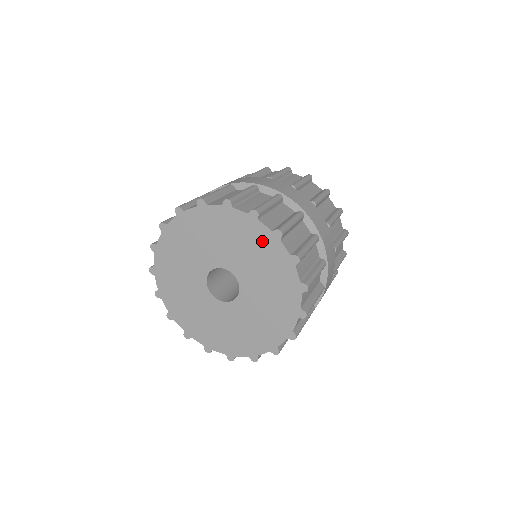
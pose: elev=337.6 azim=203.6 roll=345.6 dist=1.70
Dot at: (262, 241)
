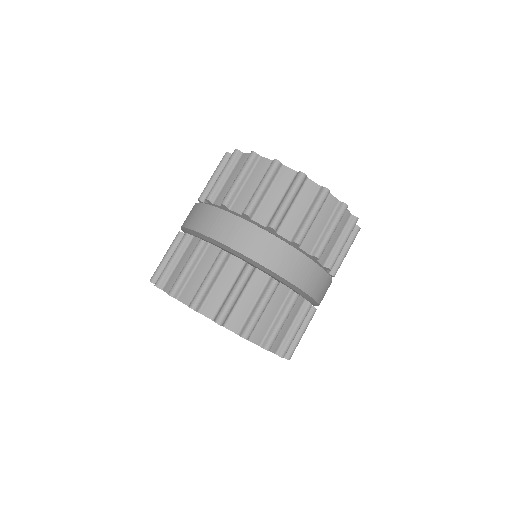
Dot at: occluded
